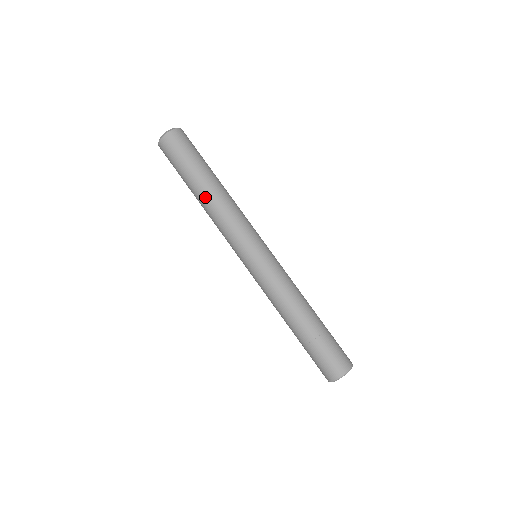
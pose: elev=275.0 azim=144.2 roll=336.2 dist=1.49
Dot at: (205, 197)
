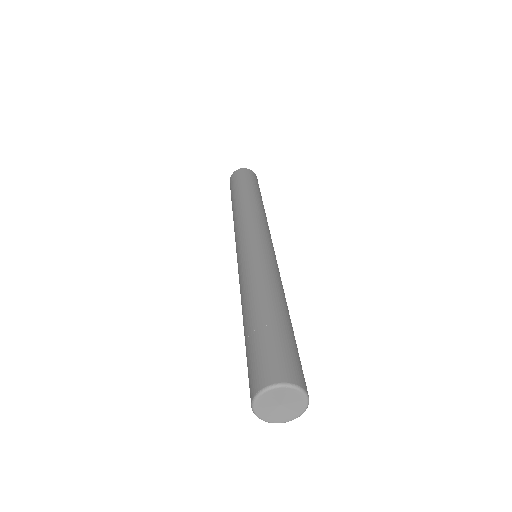
Dot at: (252, 198)
